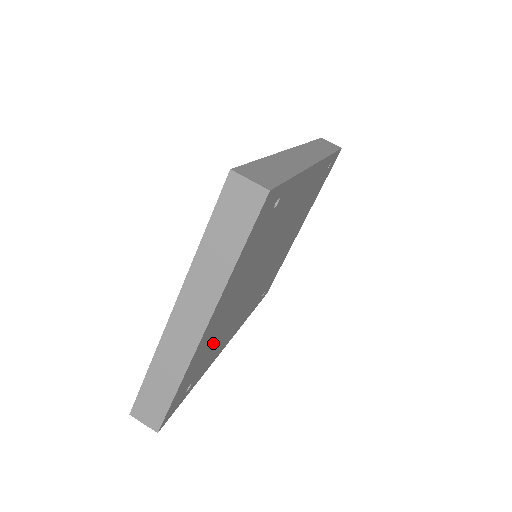
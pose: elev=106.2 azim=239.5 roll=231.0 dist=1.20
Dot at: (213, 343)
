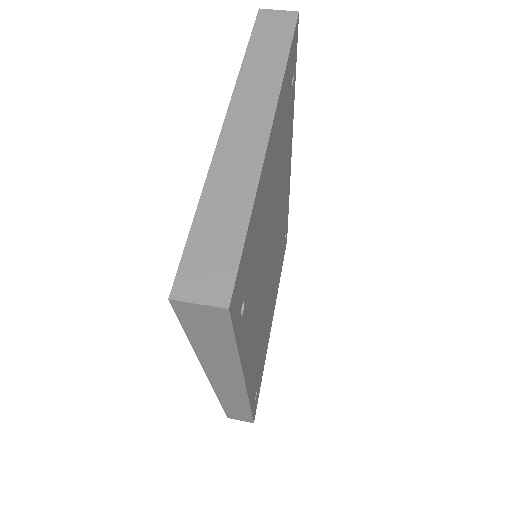
Dot at: (257, 257)
